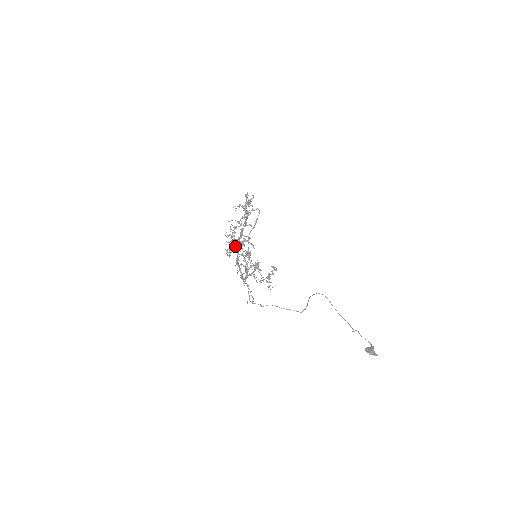
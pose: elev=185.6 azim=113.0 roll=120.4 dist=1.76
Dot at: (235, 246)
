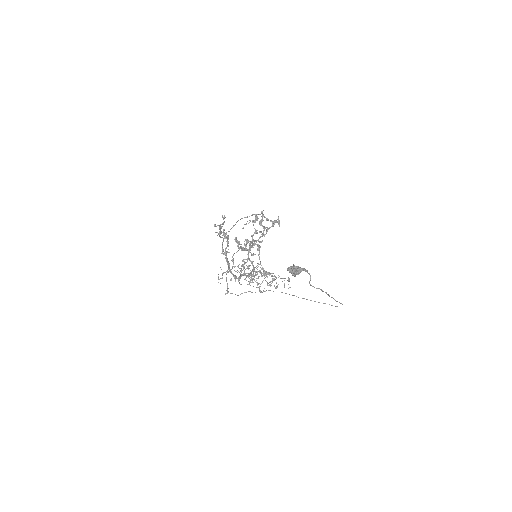
Dot at: (250, 261)
